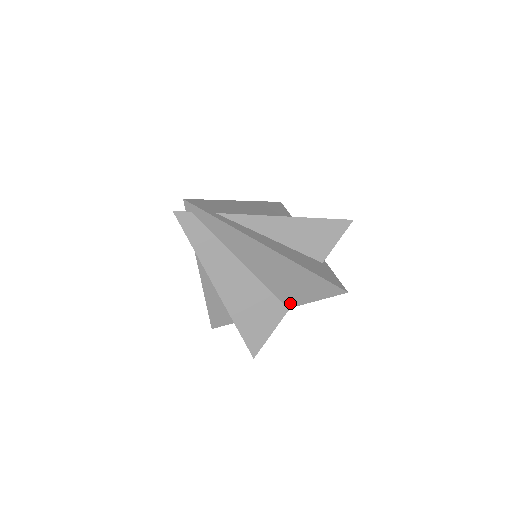
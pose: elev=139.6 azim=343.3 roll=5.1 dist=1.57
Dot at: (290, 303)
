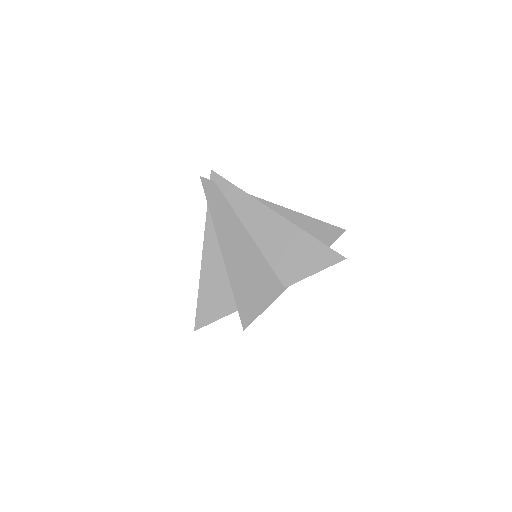
Dot at: (288, 280)
